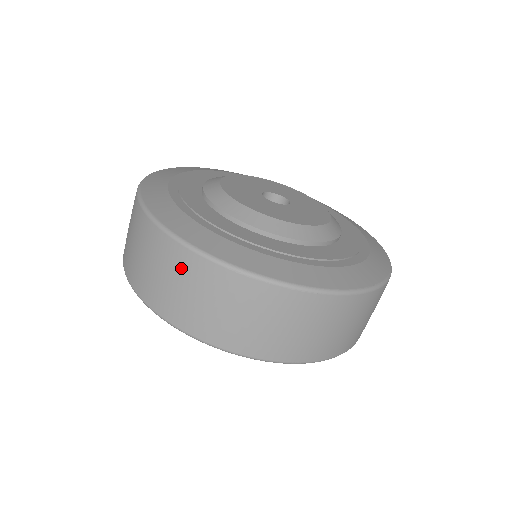
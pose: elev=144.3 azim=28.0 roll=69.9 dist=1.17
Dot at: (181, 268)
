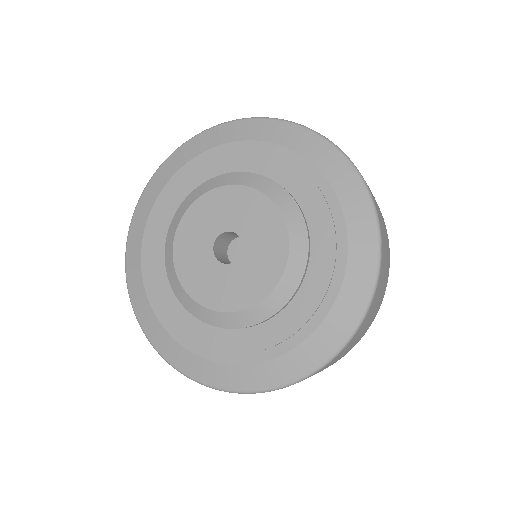
Dot at: occluded
